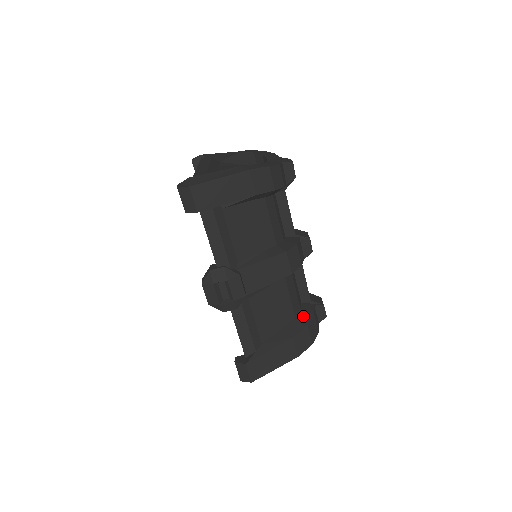
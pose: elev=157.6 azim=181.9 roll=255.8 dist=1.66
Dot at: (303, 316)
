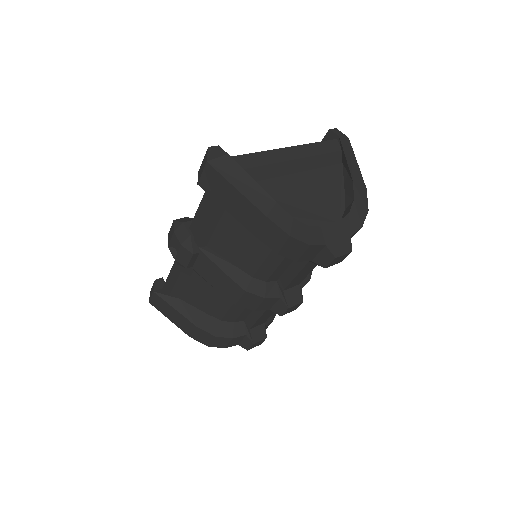
Dot at: (225, 328)
